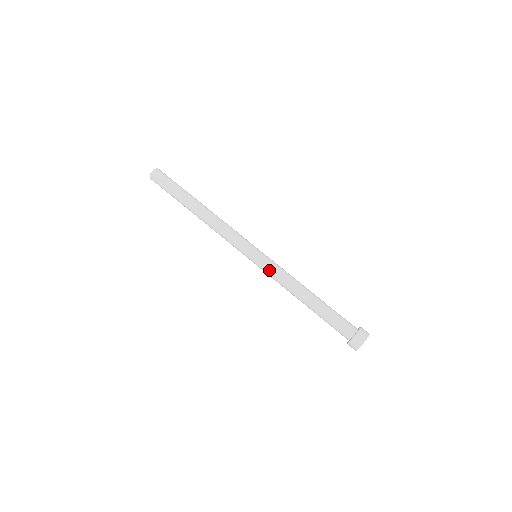
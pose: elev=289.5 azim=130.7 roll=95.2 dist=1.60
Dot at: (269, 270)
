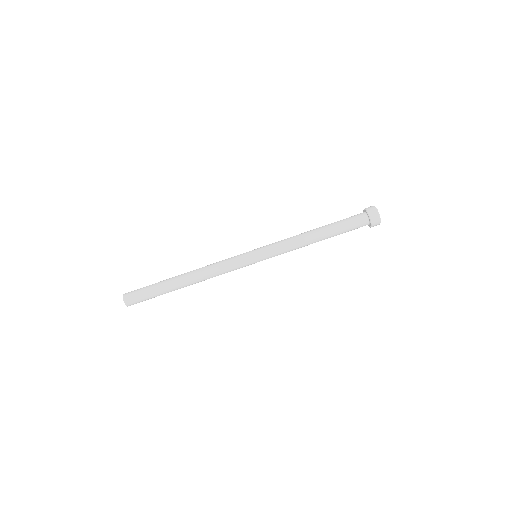
Dot at: occluded
